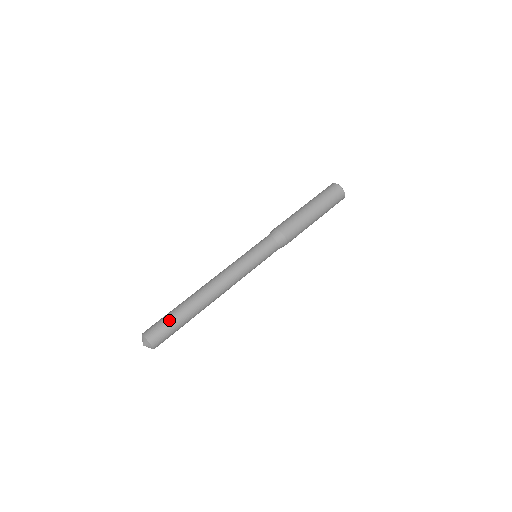
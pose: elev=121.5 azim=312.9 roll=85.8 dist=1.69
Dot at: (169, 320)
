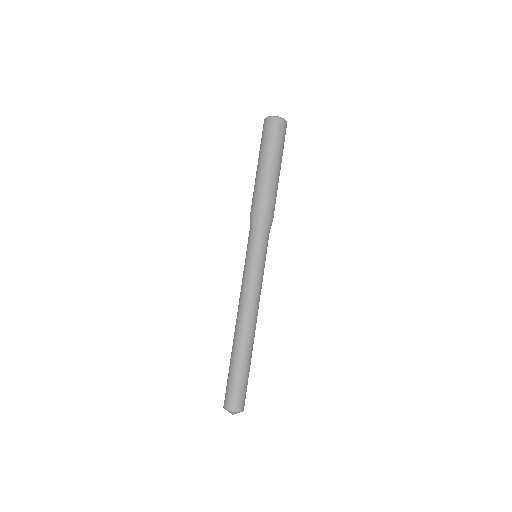
Dot at: (233, 380)
